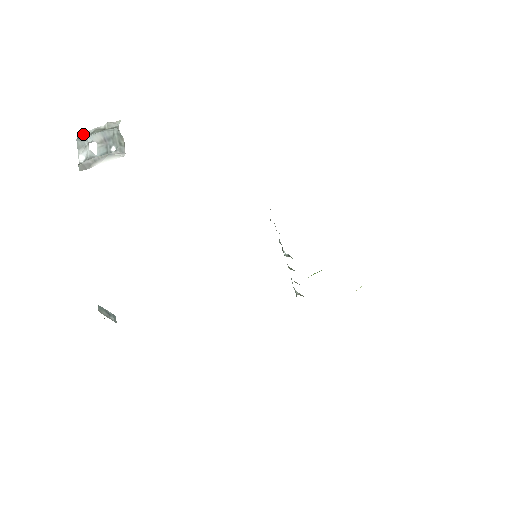
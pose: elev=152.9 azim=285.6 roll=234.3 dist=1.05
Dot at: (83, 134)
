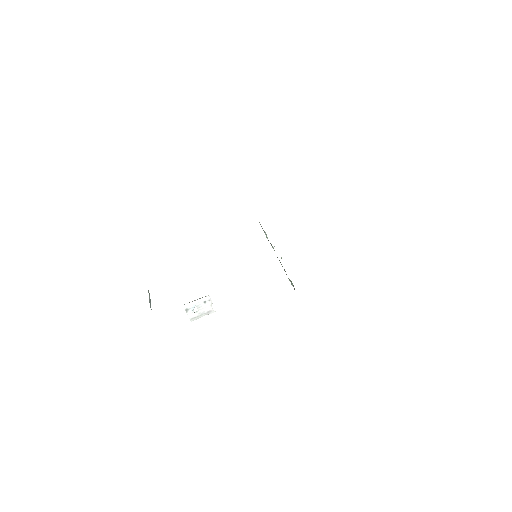
Dot at: (194, 319)
